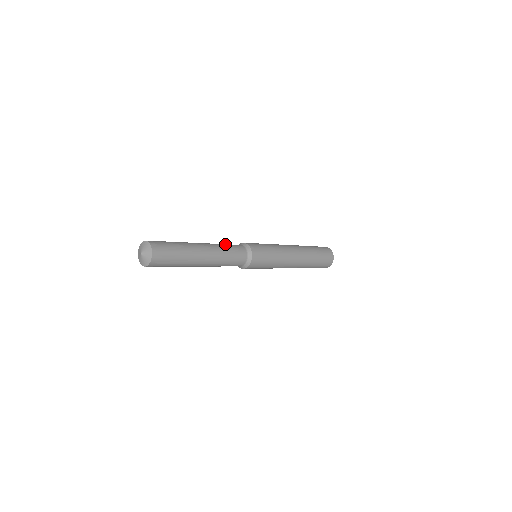
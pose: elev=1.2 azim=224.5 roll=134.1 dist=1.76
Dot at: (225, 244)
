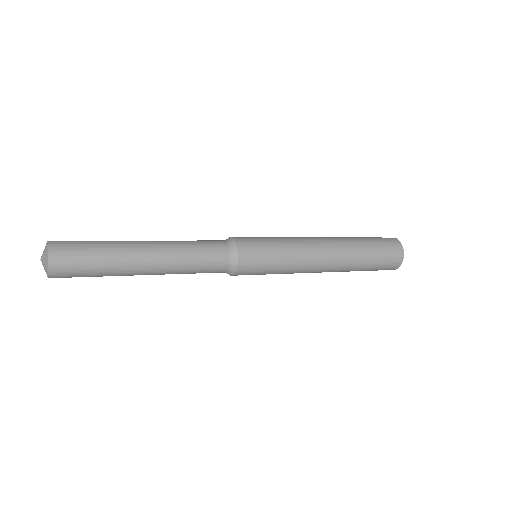
Dot at: (197, 249)
